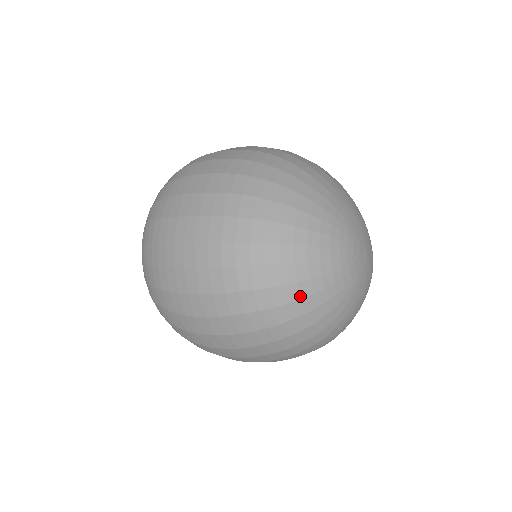
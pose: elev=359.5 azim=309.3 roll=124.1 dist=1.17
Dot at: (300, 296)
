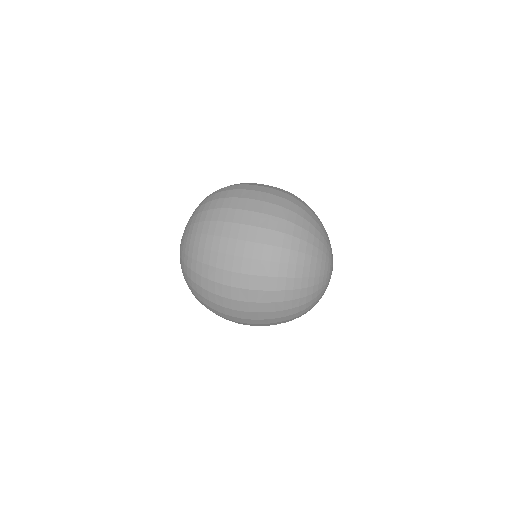
Dot at: (308, 285)
